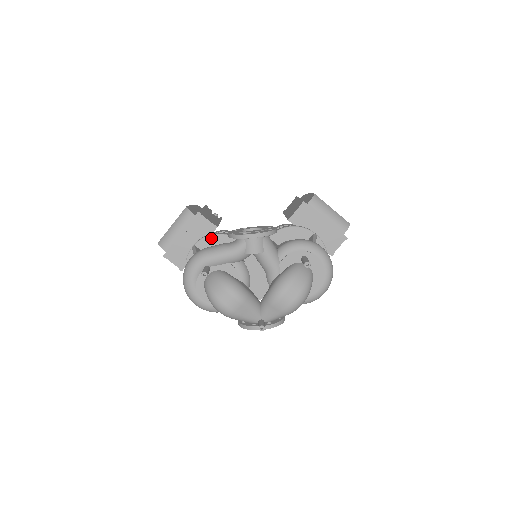
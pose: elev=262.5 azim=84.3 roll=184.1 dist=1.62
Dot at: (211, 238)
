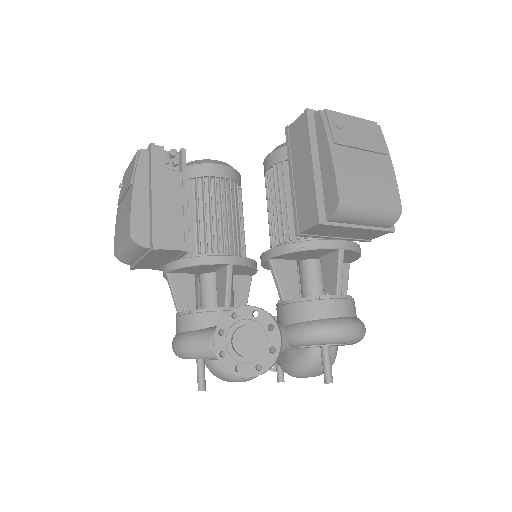
Dot at: (186, 268)
